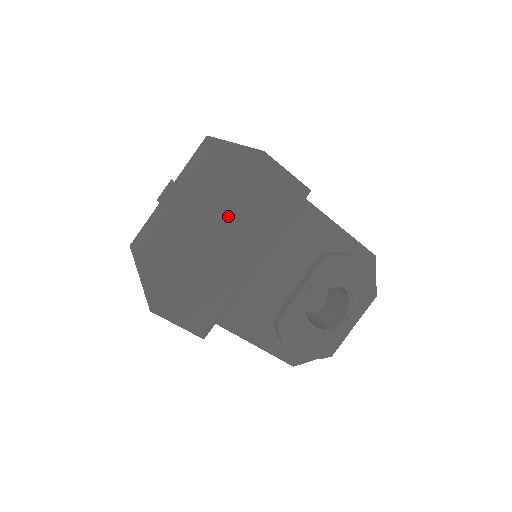
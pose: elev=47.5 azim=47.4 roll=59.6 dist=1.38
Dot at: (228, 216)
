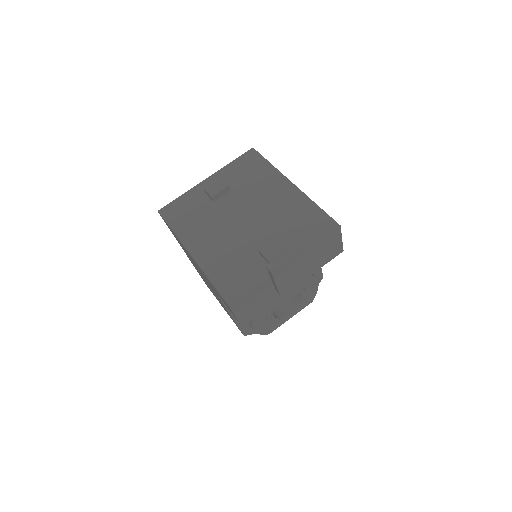
Dot at: (306, 261)
